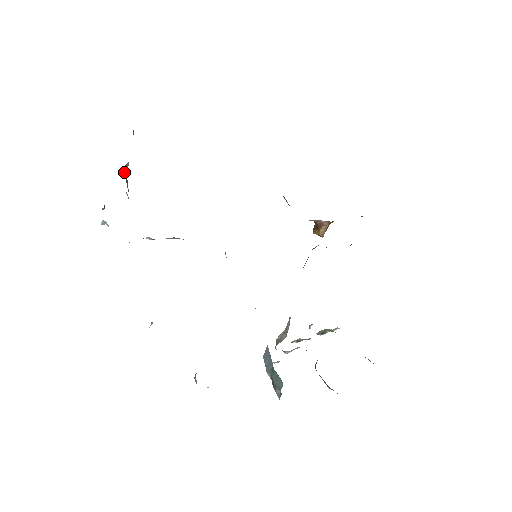
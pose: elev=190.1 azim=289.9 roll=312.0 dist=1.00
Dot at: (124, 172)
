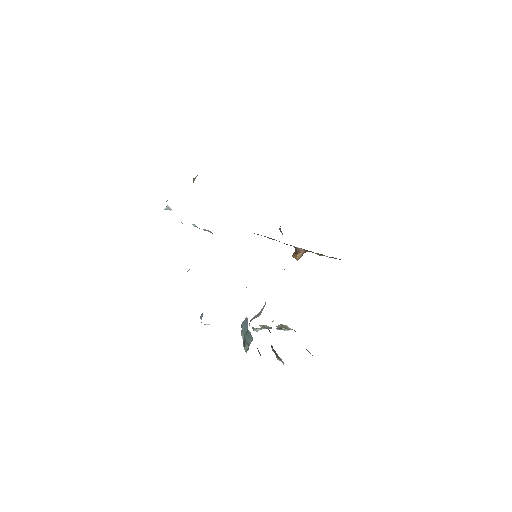
Dot at: (193, 181)
